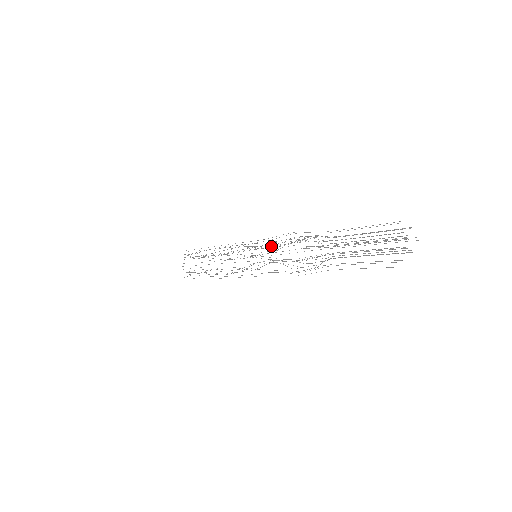
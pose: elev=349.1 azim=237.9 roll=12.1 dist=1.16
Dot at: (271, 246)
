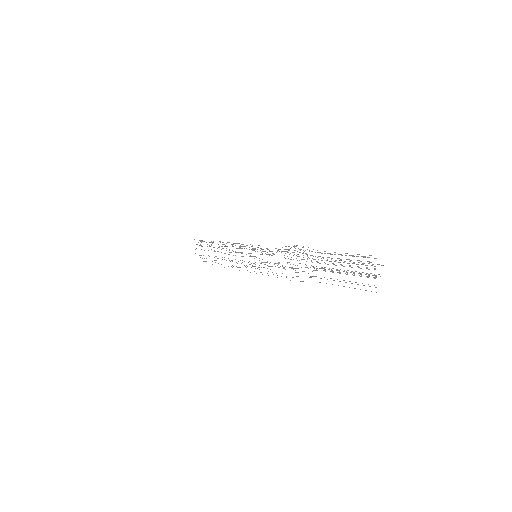
Dot at: (267, 252)
